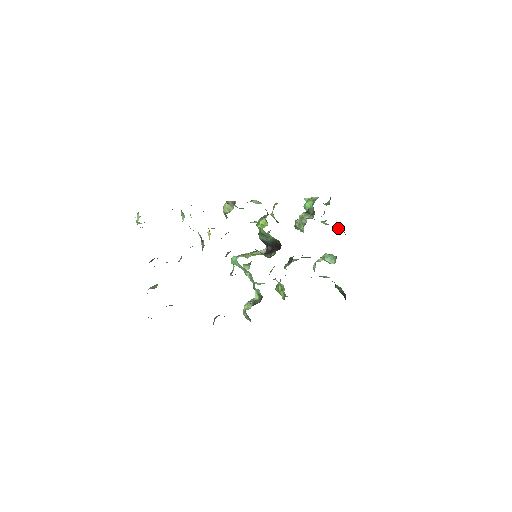
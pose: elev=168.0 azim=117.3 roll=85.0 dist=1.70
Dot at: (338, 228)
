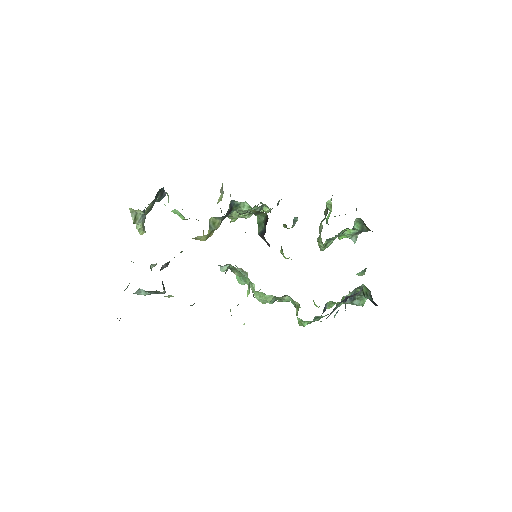
Dot at: (363, 230)
